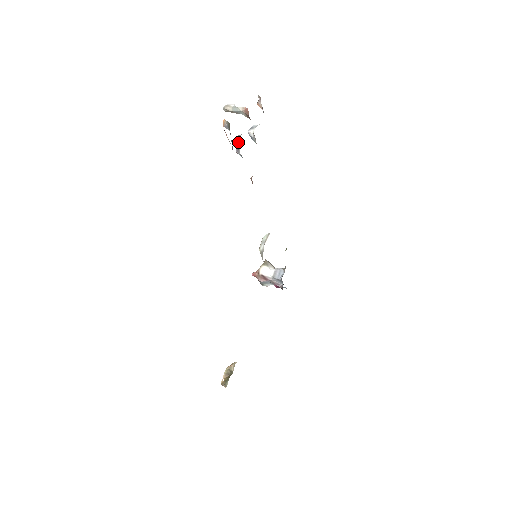
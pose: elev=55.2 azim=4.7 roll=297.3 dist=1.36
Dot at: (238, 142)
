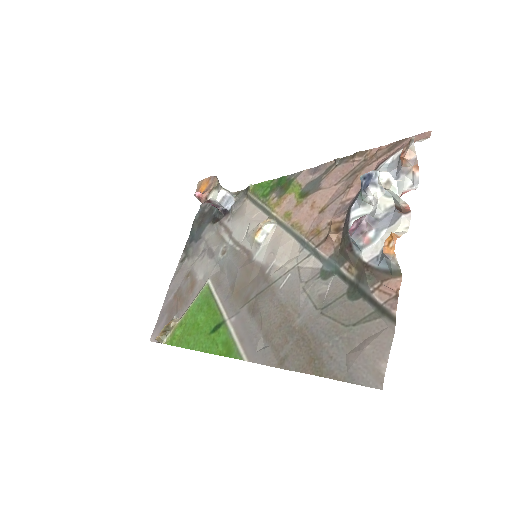
Dot at: (364, 231)
